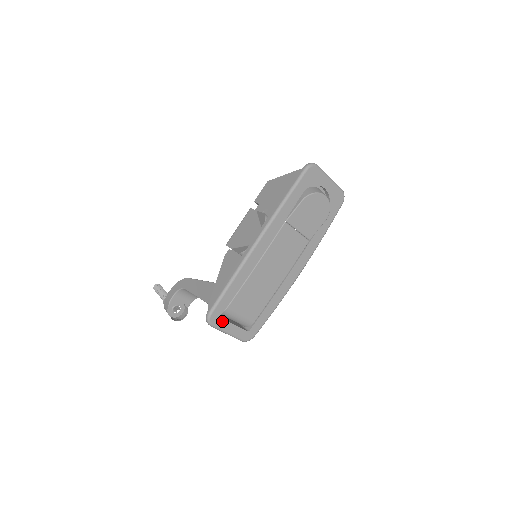
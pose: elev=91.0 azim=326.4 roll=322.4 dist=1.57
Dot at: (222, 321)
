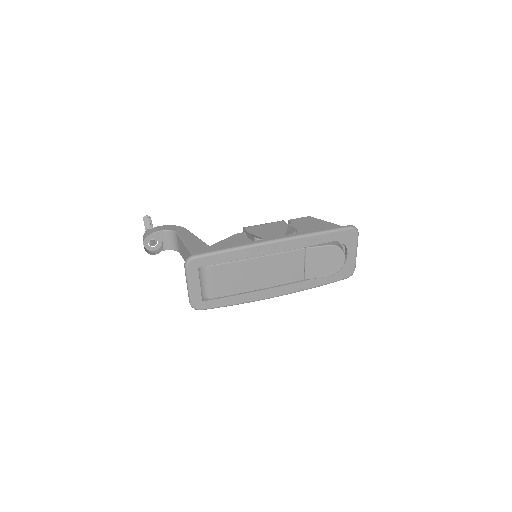
Dot at: (196, 272)
